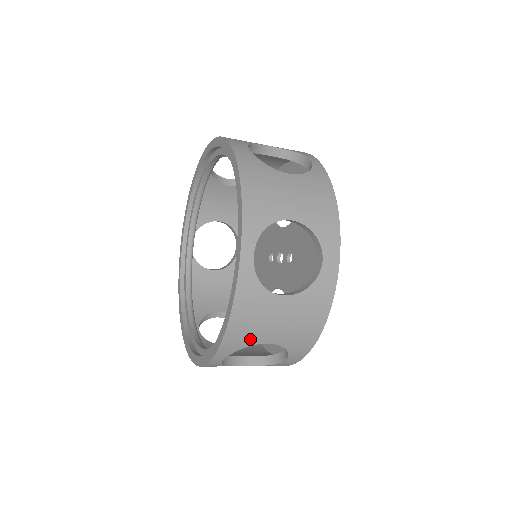
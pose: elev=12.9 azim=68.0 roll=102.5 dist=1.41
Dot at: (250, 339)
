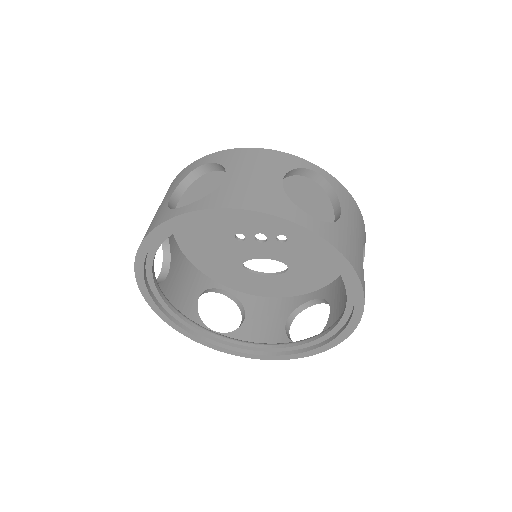
Dot at: occluded
